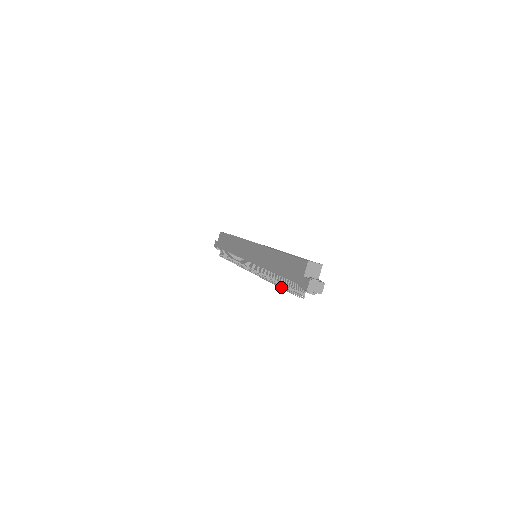
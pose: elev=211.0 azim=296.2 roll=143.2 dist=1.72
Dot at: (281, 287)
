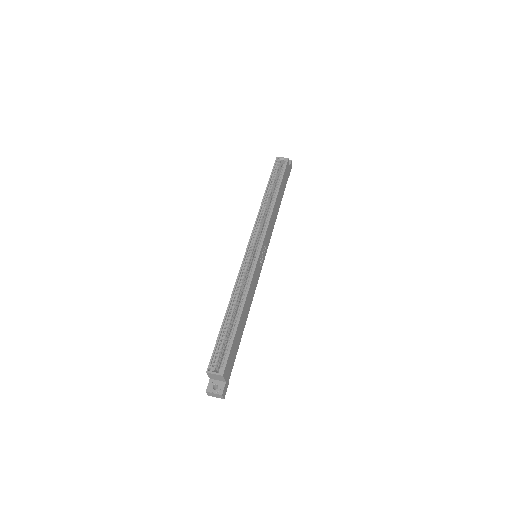
Dot at: occluded
